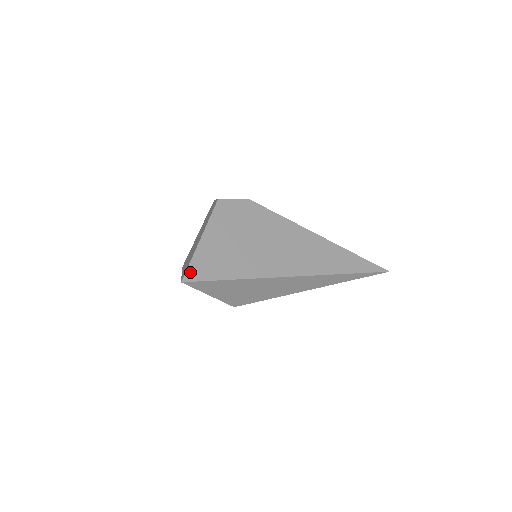
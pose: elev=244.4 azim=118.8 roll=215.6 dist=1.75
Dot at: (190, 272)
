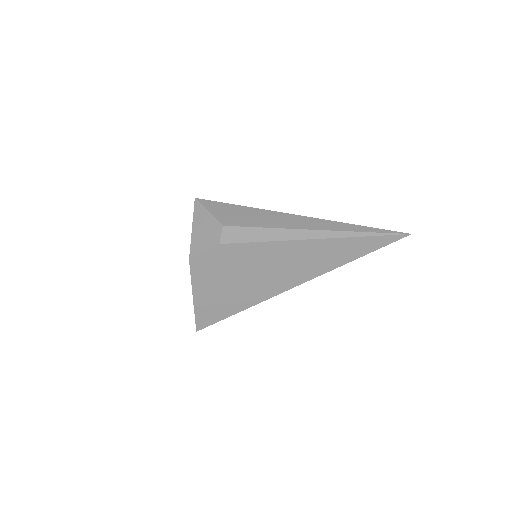
Dot at: (199, 323)
